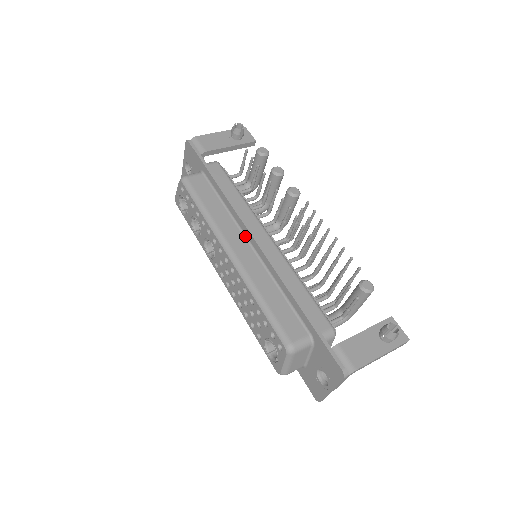
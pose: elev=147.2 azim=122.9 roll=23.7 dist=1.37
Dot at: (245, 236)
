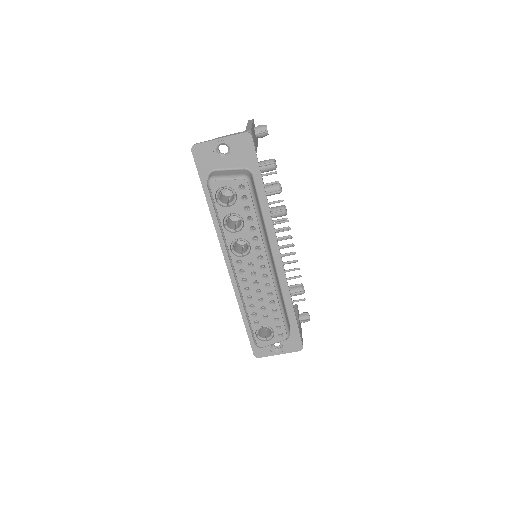
Dot at: (271, 247)
